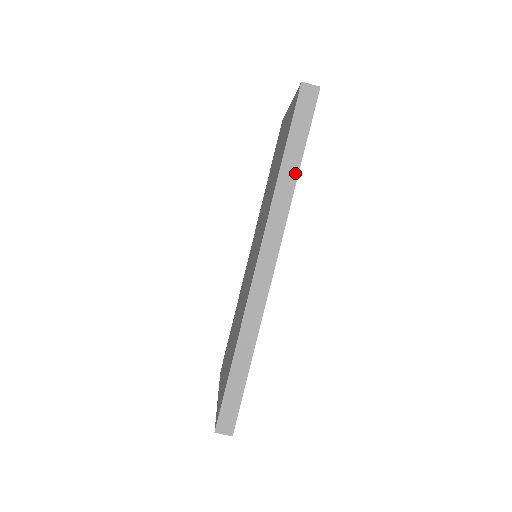
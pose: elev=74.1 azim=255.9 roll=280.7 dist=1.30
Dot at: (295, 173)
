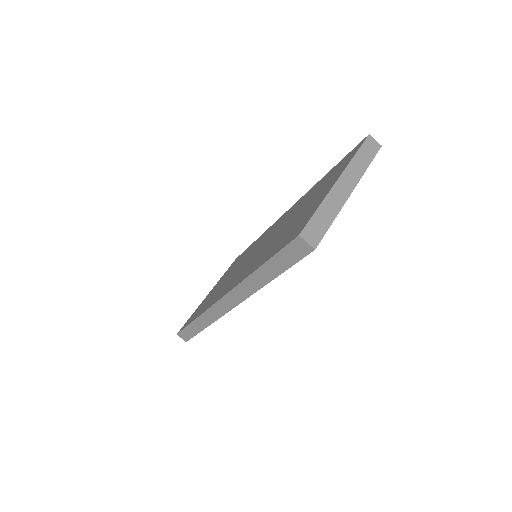
Dot at: (267, 280)
